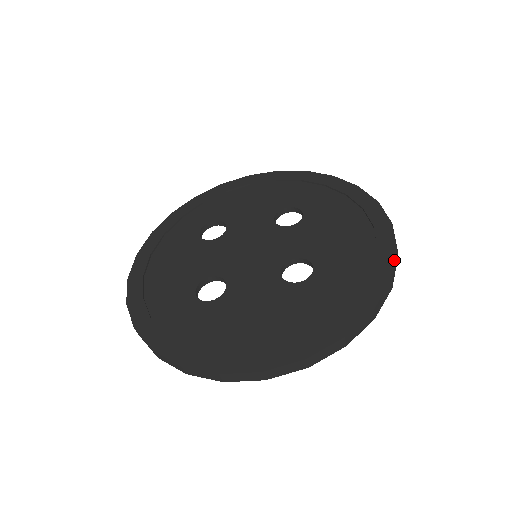
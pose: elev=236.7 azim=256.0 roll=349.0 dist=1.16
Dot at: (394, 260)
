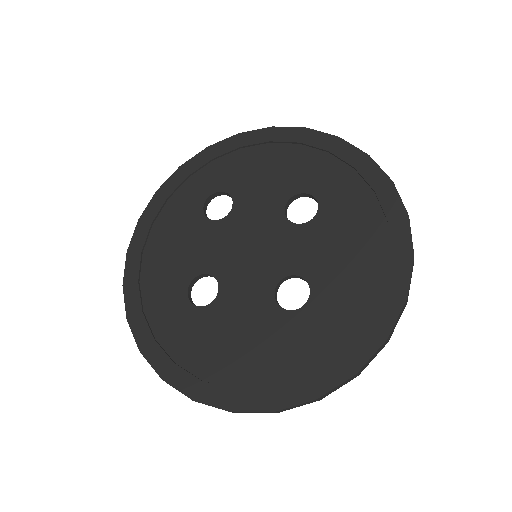
Dot at: (398, 314)
